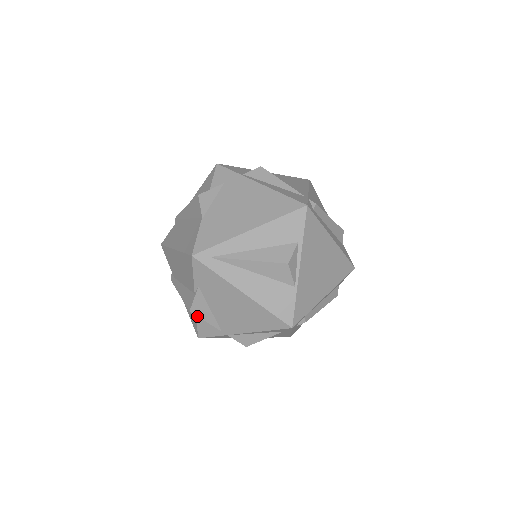
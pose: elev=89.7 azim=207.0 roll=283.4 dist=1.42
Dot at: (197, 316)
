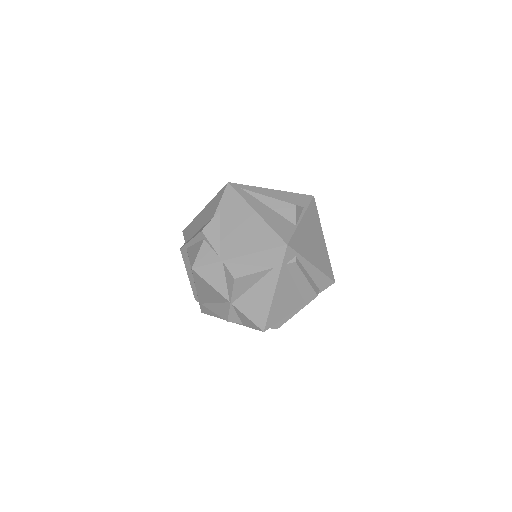
Dot at: (204, 241)
